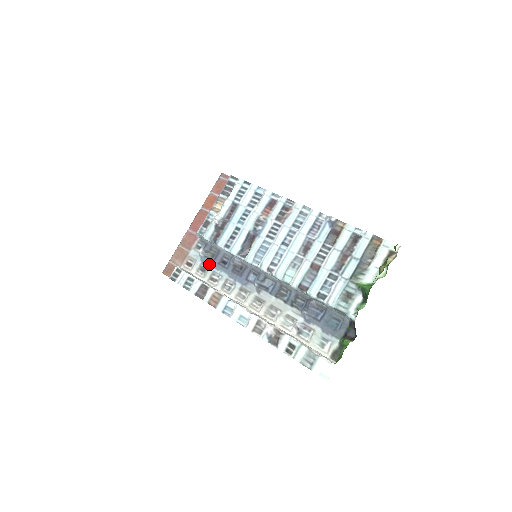
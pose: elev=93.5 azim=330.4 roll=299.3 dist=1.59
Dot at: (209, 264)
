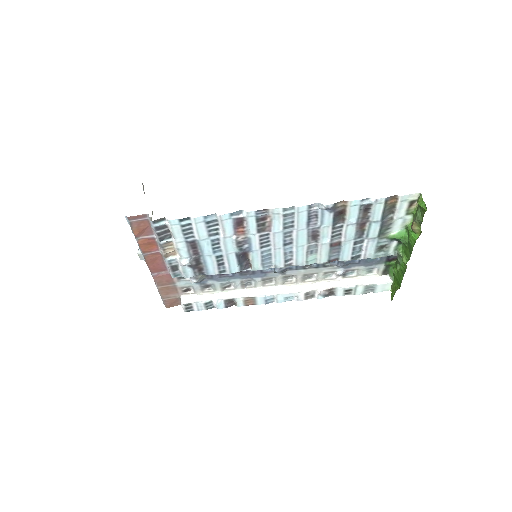
Dot at: (210, 282)
